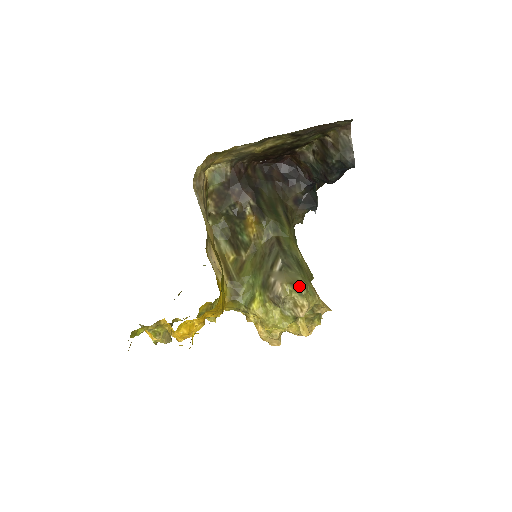
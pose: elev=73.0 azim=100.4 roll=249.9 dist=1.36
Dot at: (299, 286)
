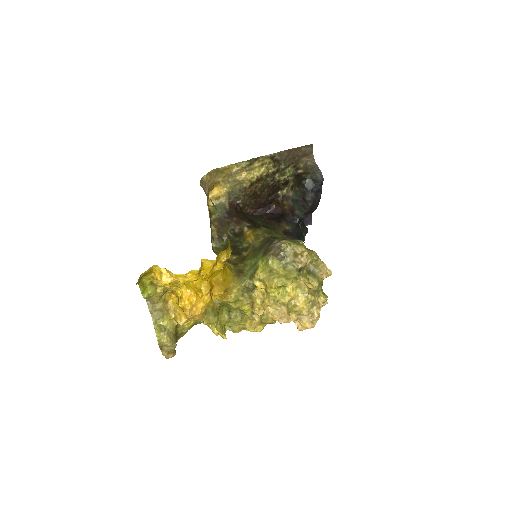
Dot at: (296, 240)
